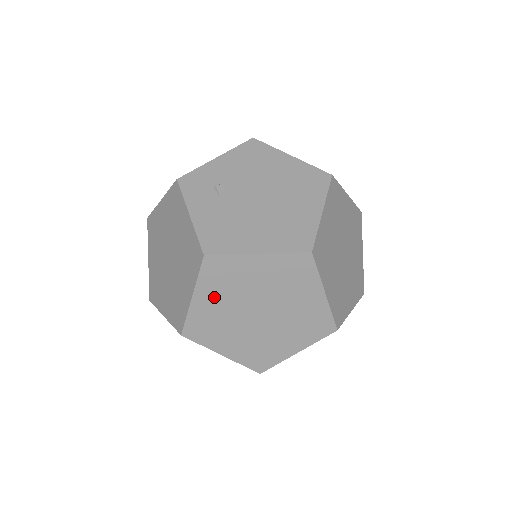
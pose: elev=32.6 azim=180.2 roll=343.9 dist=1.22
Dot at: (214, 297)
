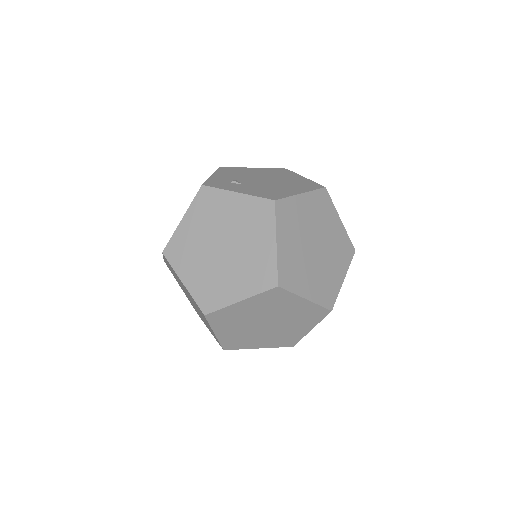
Dot at: (289, 239)
